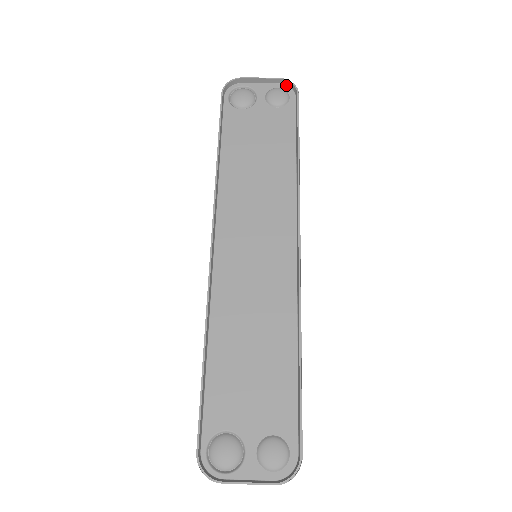
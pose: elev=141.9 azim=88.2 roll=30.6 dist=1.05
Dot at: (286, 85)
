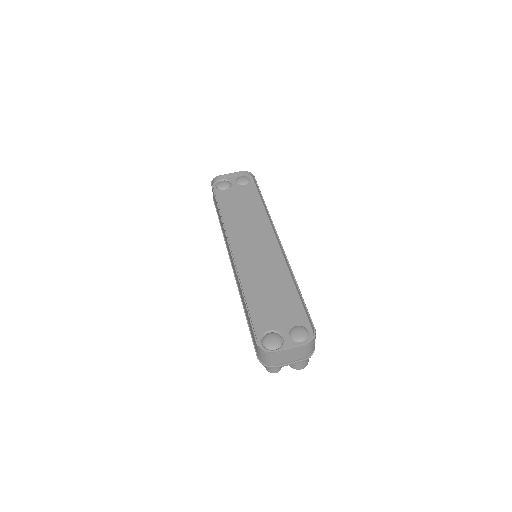
Dot at: (246, 174)
